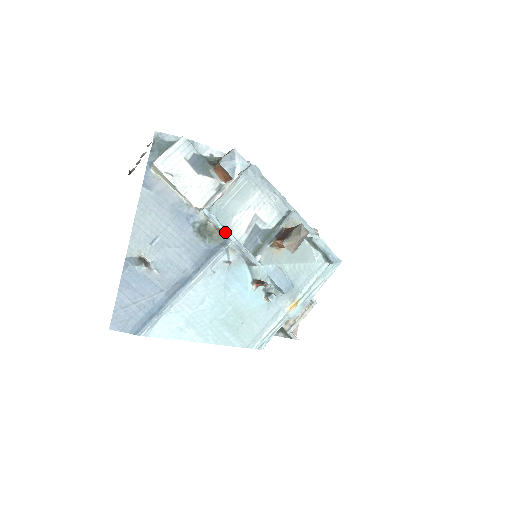
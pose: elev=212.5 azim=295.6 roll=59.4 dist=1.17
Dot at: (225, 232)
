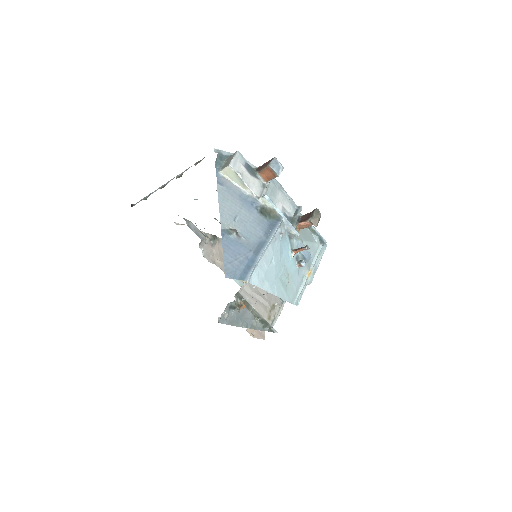
Dot at: (279, 212)
